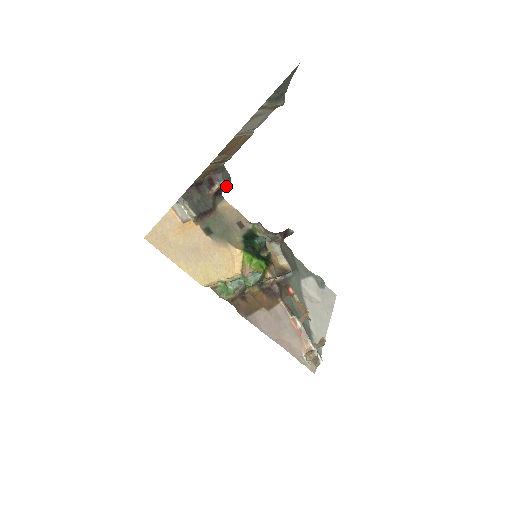
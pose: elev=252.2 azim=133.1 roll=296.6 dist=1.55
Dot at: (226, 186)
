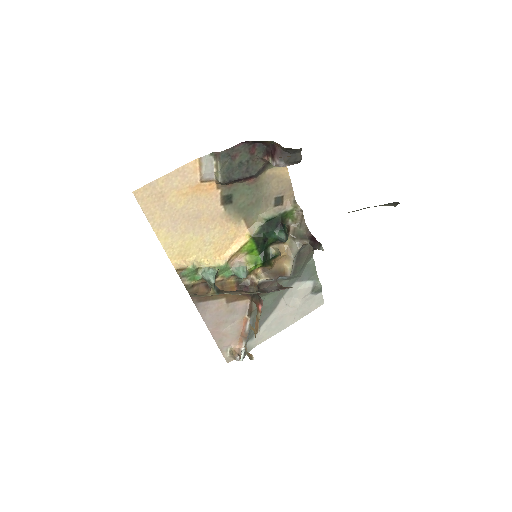
Dot at: occluded
